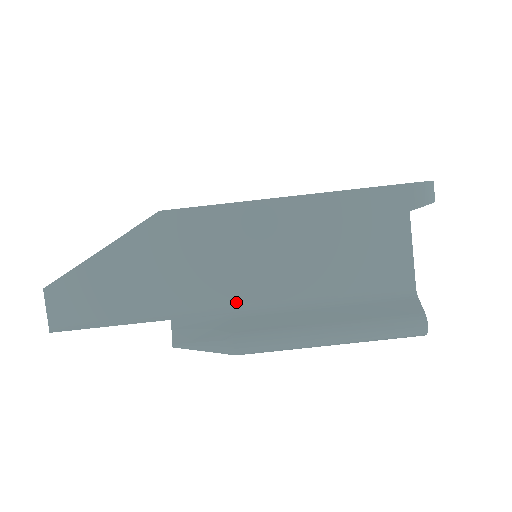
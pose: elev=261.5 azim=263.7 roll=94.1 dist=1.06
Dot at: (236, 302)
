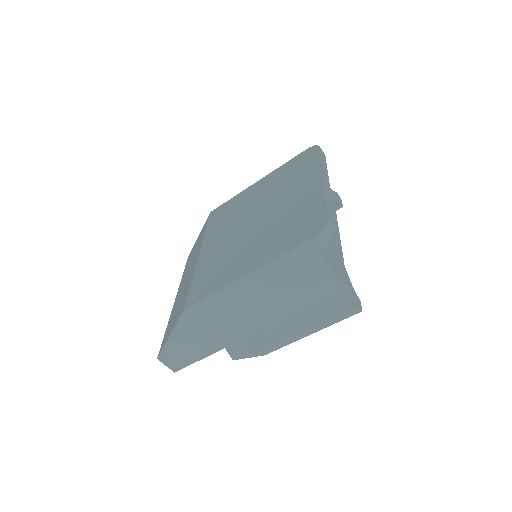
Dot at: (251, 329)
